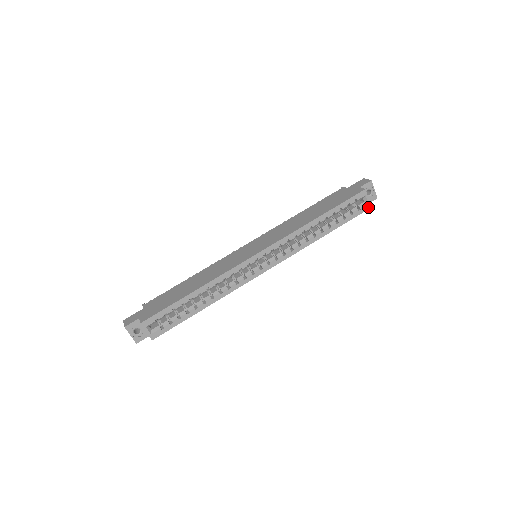
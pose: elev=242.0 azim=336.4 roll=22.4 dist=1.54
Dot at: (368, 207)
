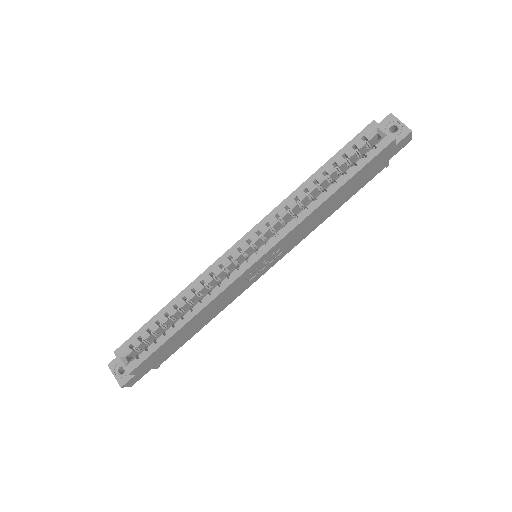
Dot at: (389, 140)
